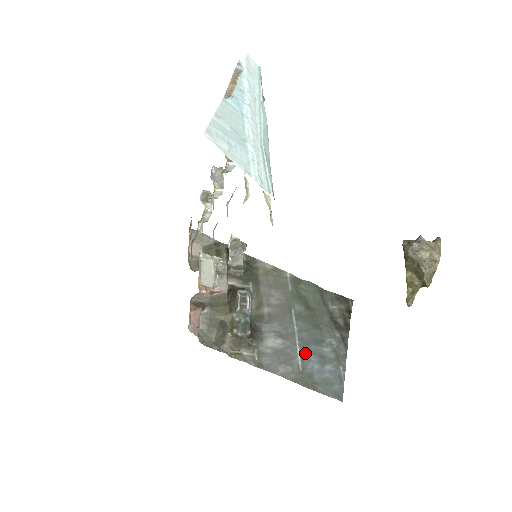
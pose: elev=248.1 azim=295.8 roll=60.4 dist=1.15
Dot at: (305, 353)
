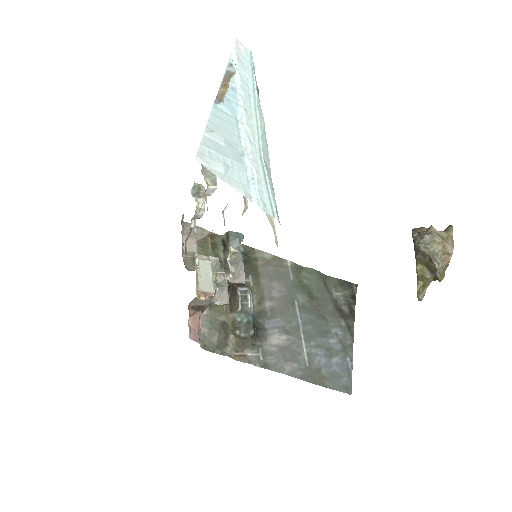
Dot at: (311, 347)
